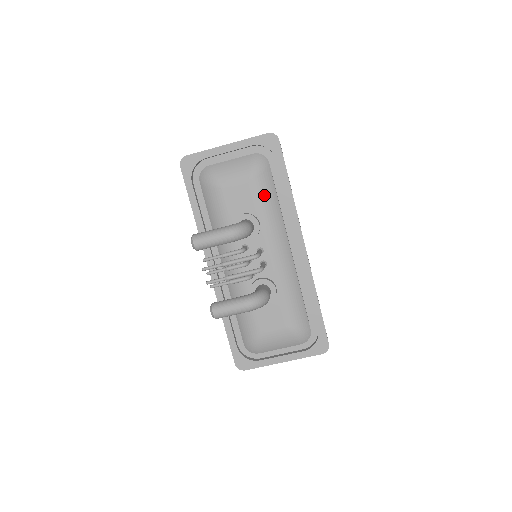
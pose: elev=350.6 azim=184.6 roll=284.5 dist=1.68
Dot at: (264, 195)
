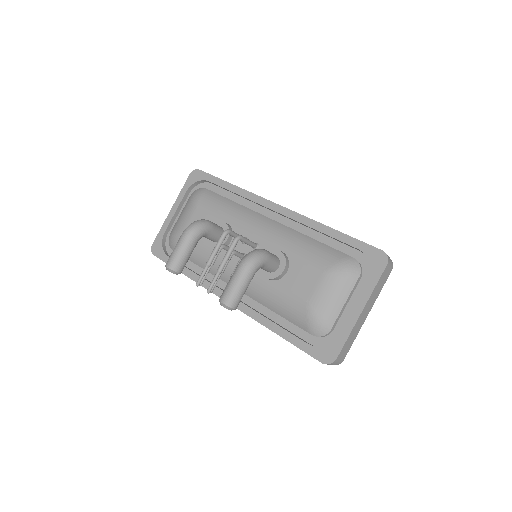
Dot at: (215, 205)
